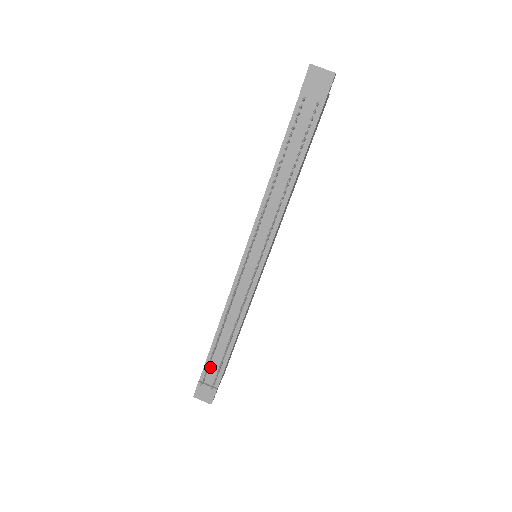
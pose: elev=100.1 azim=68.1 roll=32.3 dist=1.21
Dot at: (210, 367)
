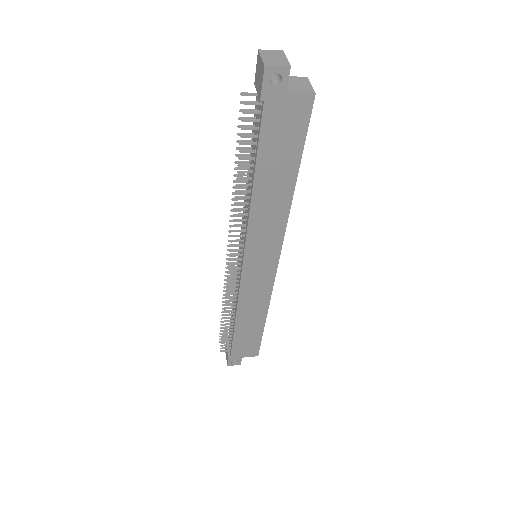
Dot at: (230, 334)
